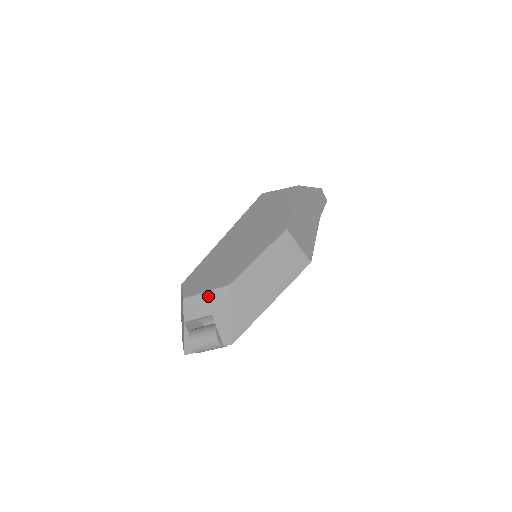
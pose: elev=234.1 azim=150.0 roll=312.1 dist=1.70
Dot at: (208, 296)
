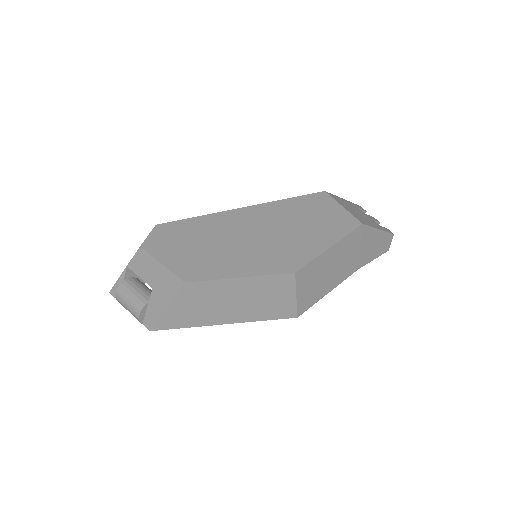
Dot at: (161, 269)
